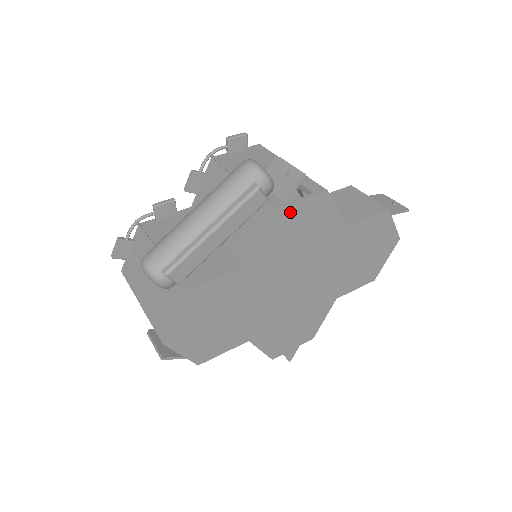
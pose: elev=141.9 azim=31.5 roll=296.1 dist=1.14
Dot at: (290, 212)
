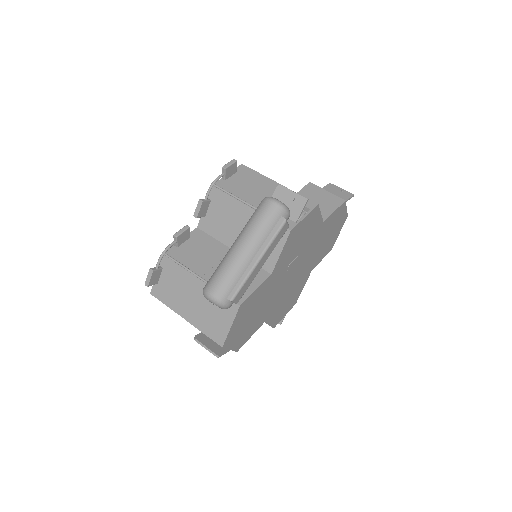
Dot at: (298, 228)
